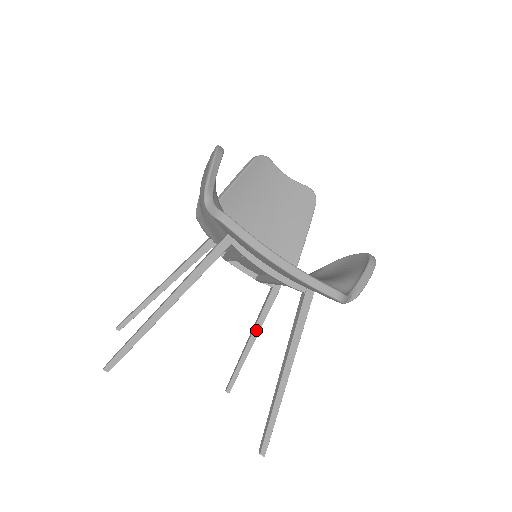
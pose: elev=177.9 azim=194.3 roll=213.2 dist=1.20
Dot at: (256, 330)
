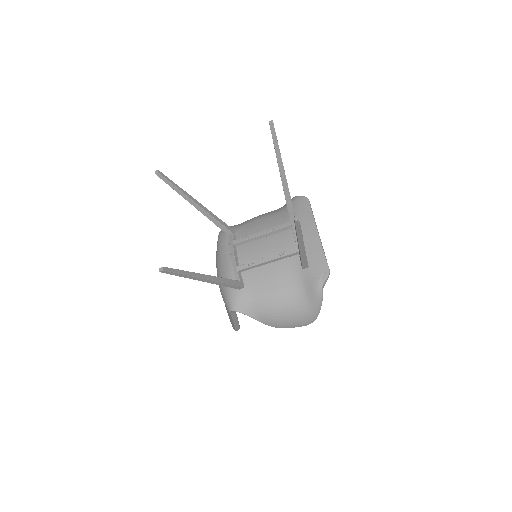
Dot at: (215, 278)
